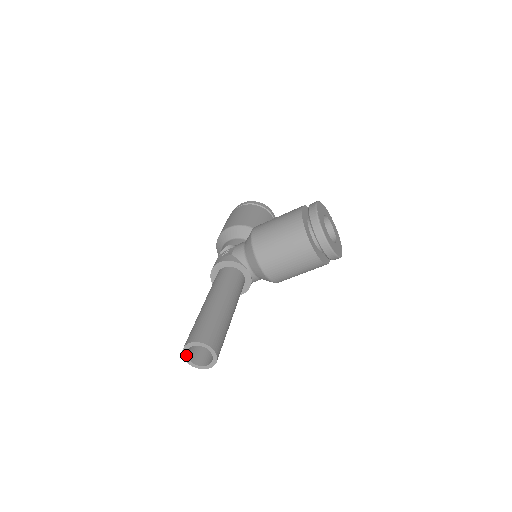
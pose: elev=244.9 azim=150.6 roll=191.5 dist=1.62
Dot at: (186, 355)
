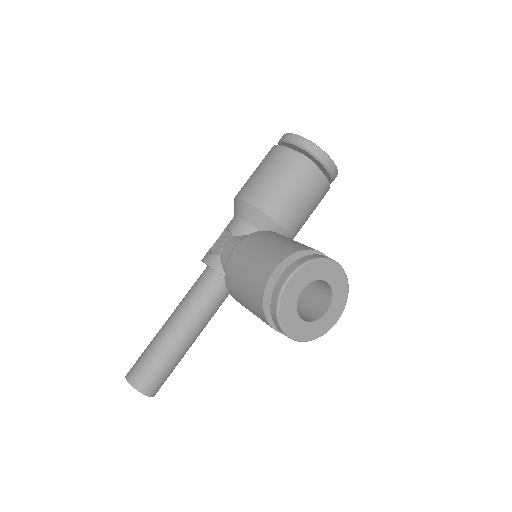
Dot at: occluded
